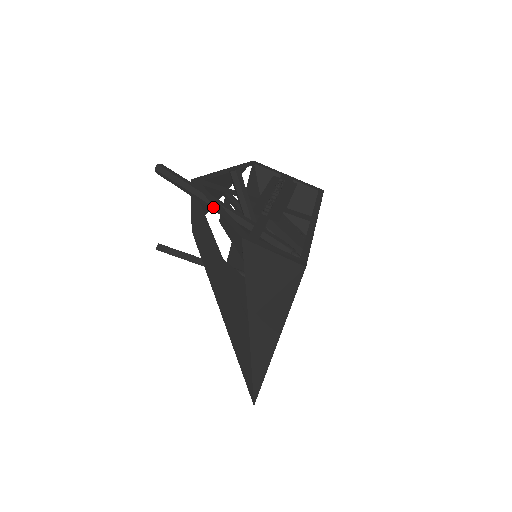
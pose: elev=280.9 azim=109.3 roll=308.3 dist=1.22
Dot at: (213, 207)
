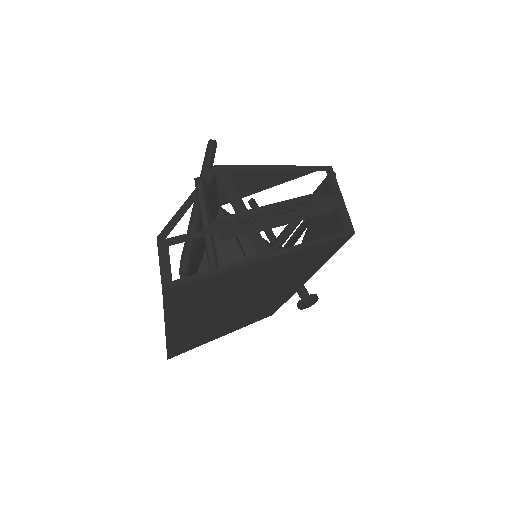
Dot at: (195, 199)
